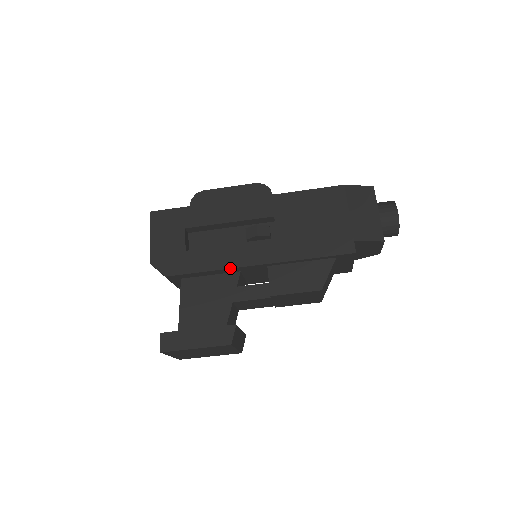
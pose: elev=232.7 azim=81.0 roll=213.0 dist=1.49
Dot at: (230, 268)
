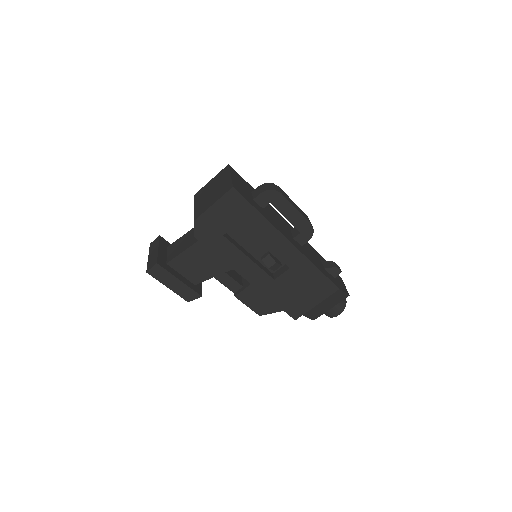
Dot at: (234, 269)
